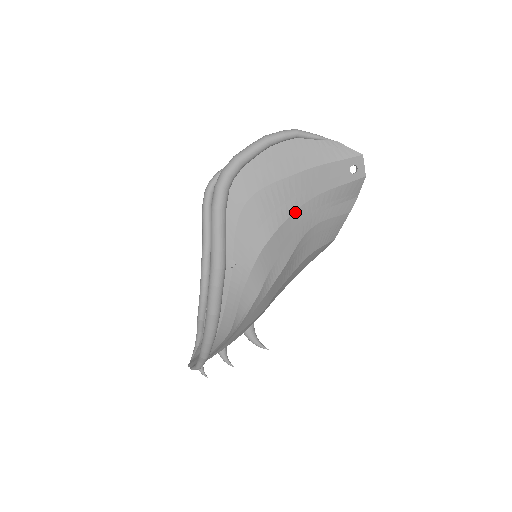
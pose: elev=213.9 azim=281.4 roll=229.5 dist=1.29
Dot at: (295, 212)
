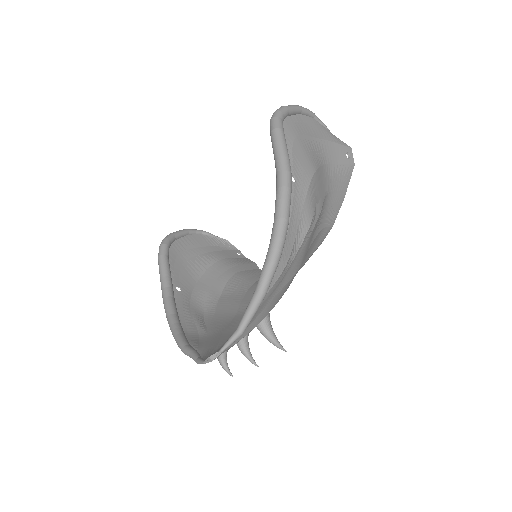
Dot at: (322, 166)
